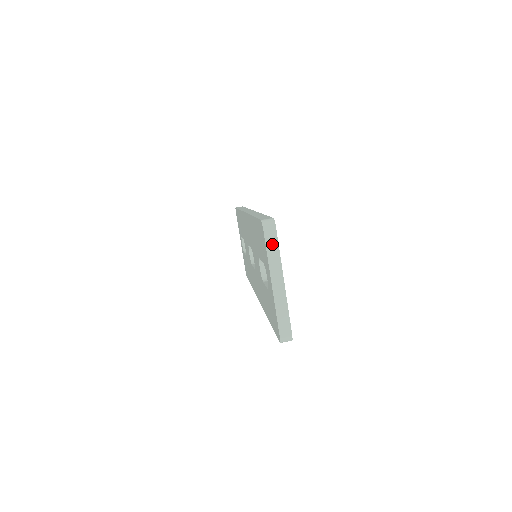
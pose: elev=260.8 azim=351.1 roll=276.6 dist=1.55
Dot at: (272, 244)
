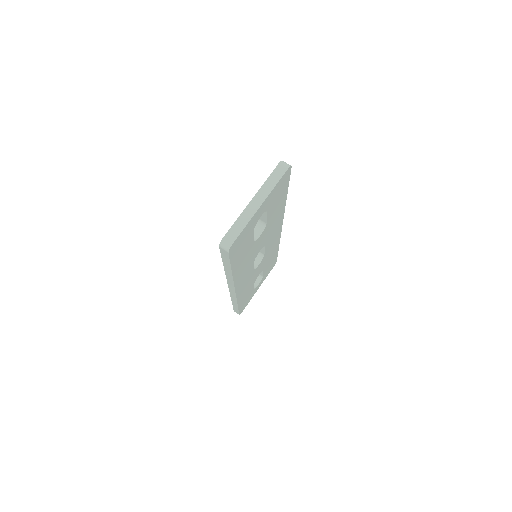
Dot at: (276, 176)
